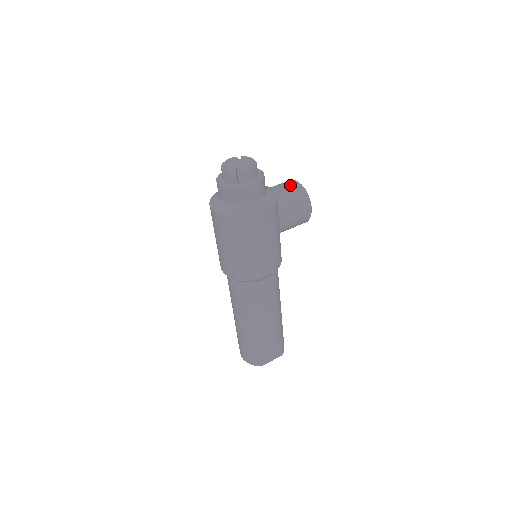
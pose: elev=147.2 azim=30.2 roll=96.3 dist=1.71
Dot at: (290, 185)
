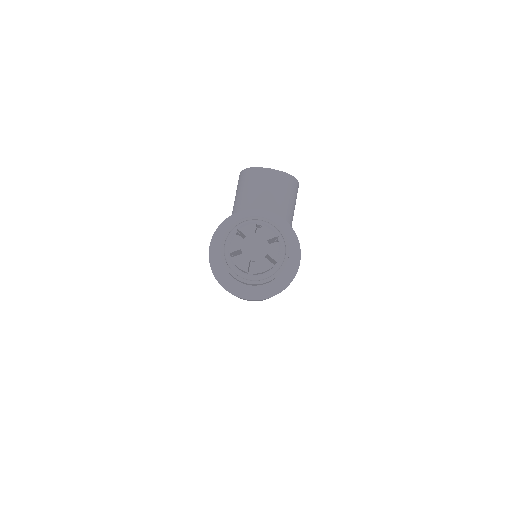
Dot at: (272, 184)
